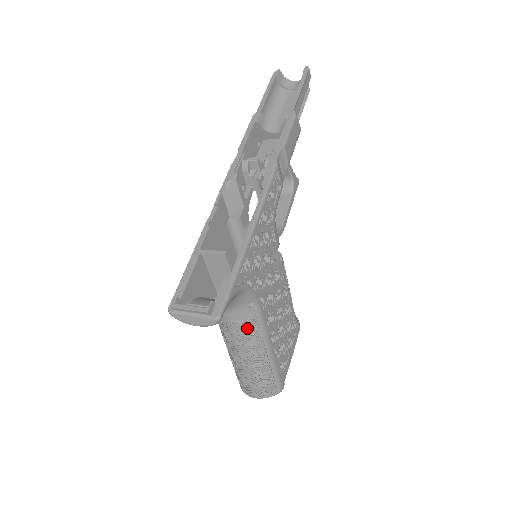
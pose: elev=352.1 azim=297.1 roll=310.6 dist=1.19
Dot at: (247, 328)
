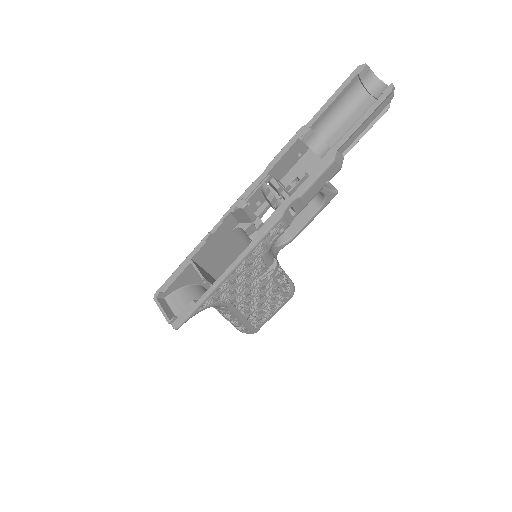
Dot at: (221, 311)
